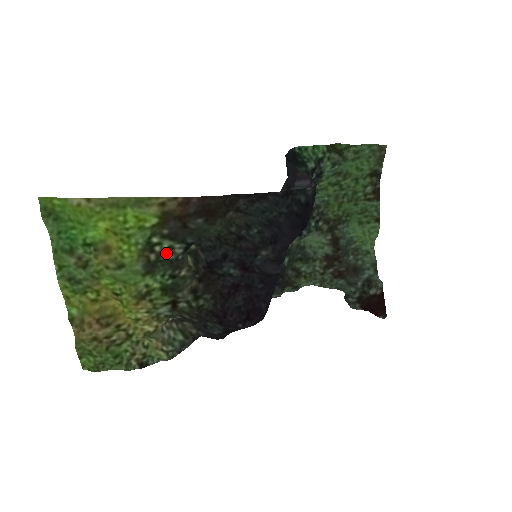
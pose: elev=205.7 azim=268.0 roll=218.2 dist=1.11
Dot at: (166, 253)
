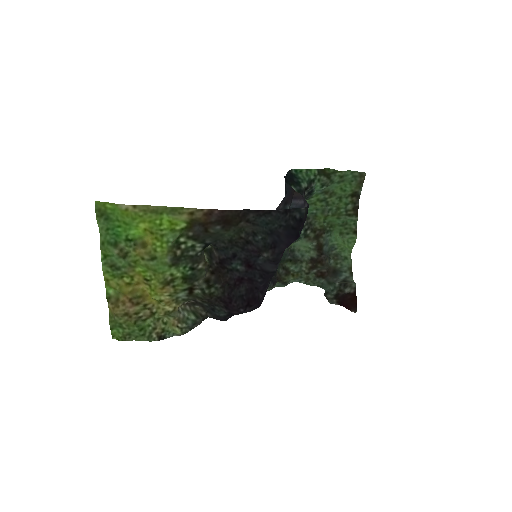
Dot at: (189, 250)
